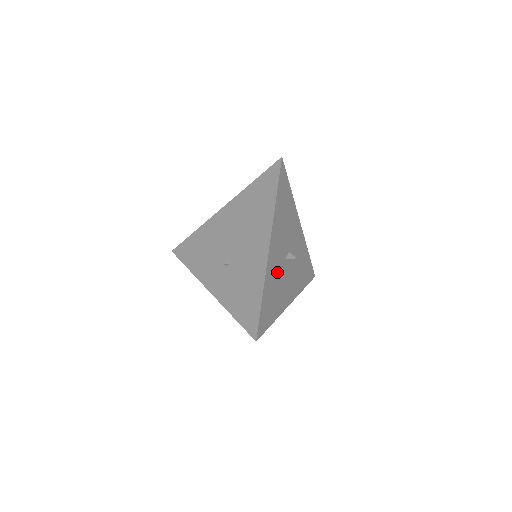
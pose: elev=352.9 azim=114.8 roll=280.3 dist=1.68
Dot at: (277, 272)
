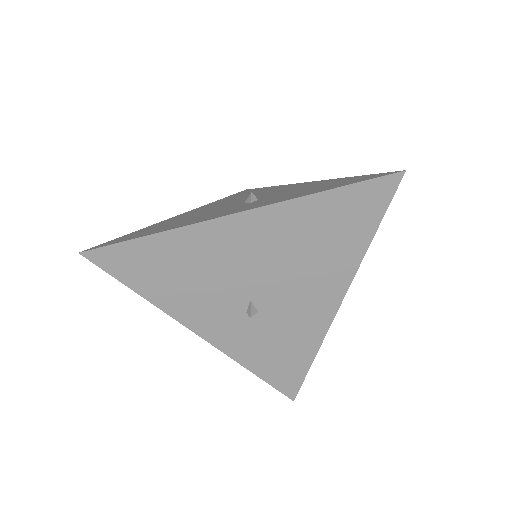
Dot at: occluded
